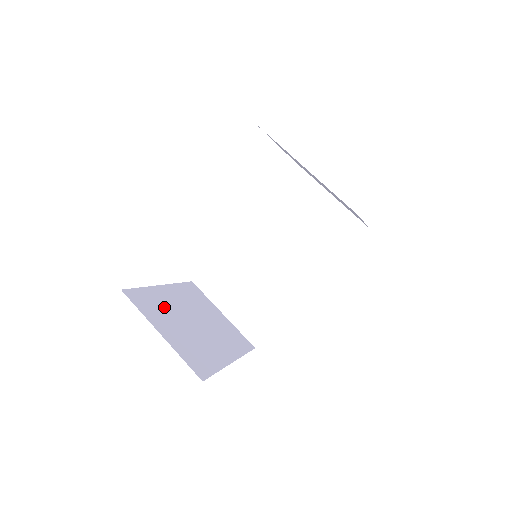
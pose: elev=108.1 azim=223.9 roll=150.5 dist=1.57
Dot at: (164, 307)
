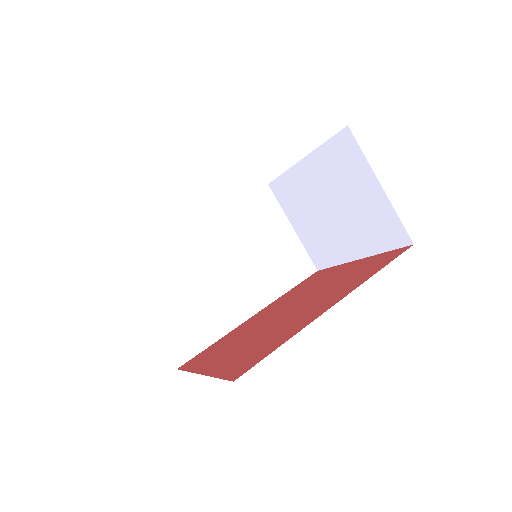
Dot at: occluded
